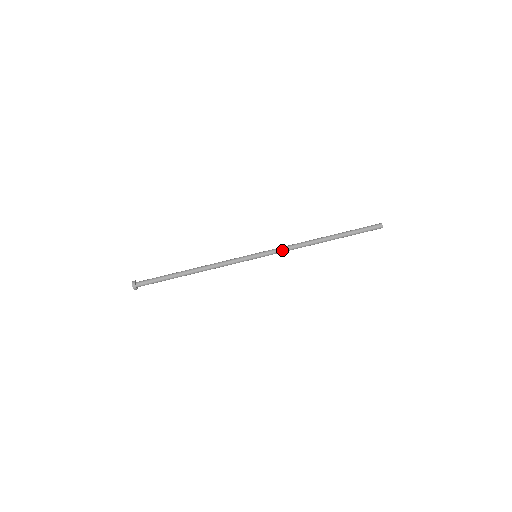
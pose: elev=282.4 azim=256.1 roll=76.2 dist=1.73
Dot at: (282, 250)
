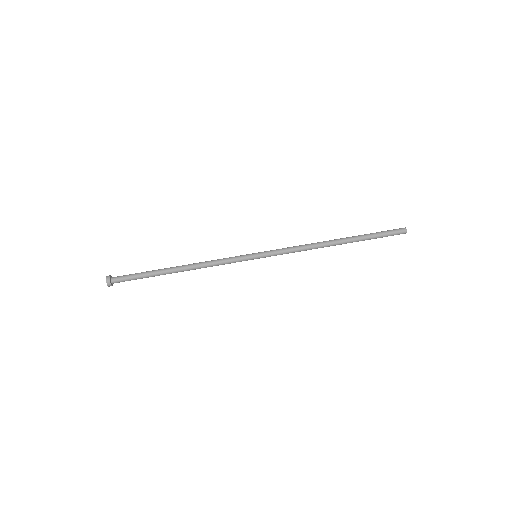
Dot at: (287, 249)
